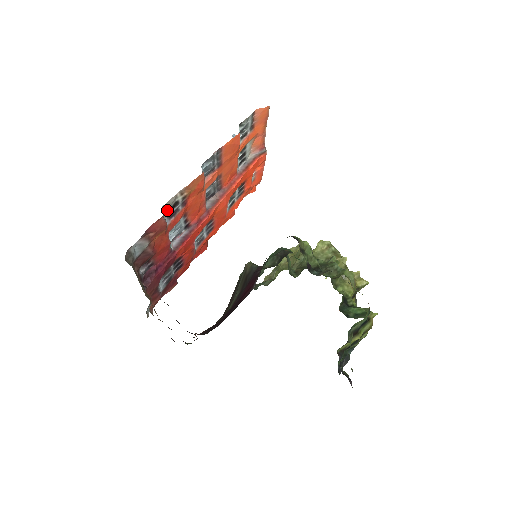
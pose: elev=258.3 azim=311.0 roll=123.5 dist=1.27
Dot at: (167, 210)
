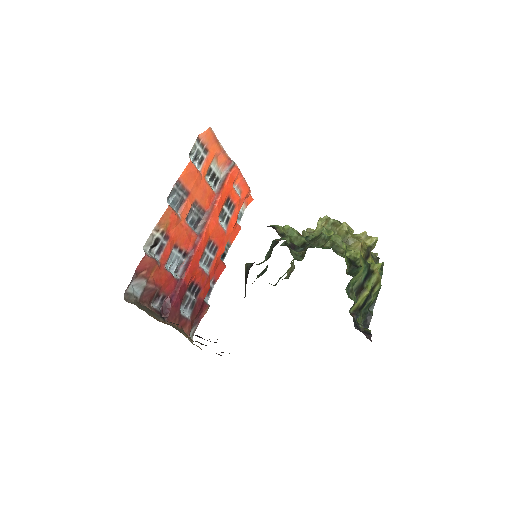
Dot at: (152, 248)
